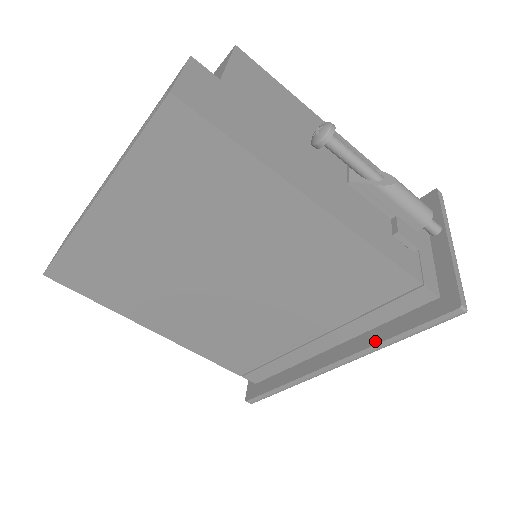
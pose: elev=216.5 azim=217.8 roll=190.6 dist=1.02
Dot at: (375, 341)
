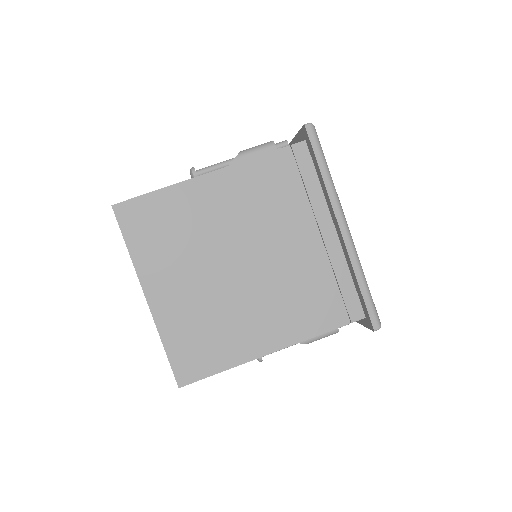
Dot at: (325, 189)
